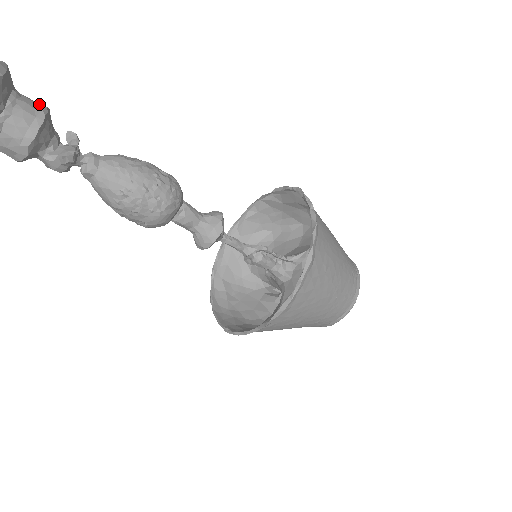
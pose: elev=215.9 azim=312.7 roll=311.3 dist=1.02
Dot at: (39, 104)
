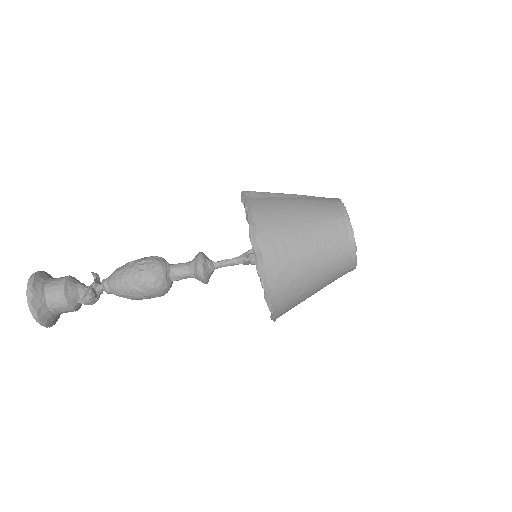
Dot at: (62, 278)
